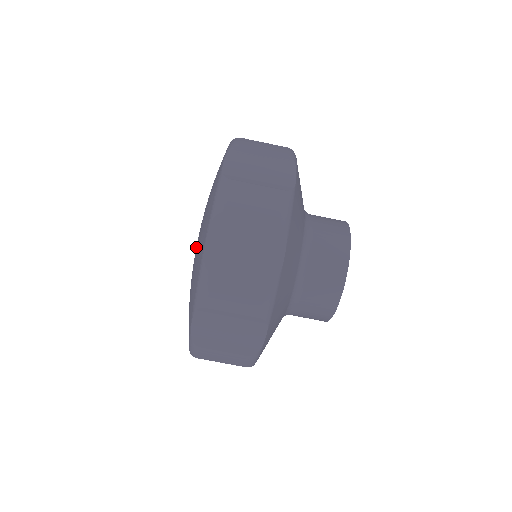
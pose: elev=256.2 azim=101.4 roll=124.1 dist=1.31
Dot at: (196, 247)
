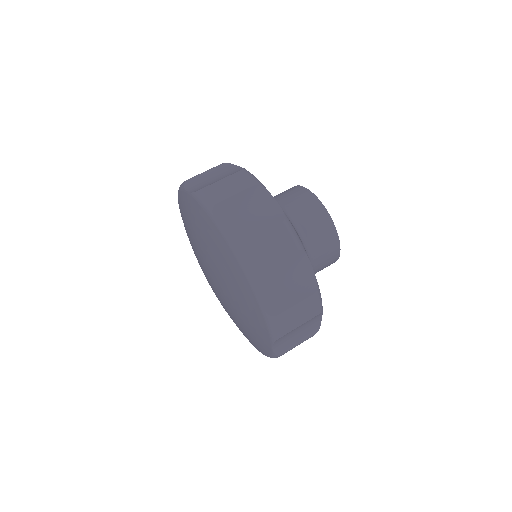
Dot at: (199, 245)
